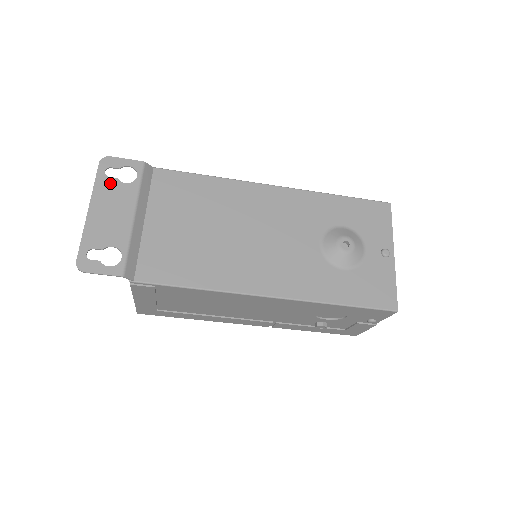
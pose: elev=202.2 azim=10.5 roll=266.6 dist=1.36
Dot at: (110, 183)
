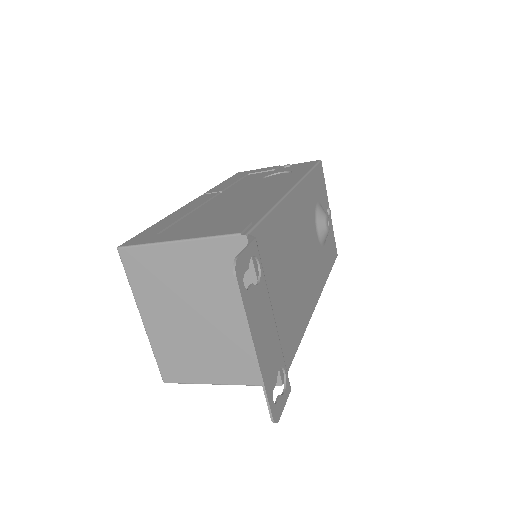
Dot at: (252, 297)
